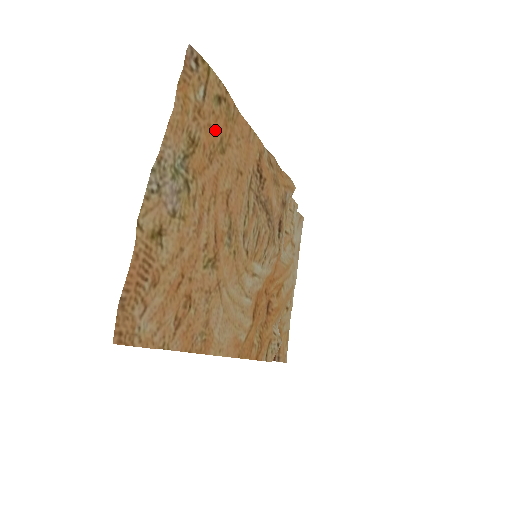
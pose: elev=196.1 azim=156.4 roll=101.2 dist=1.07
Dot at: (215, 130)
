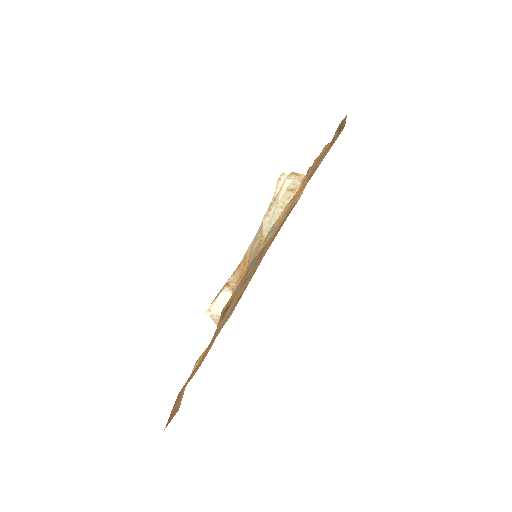
Dot at: occluded
